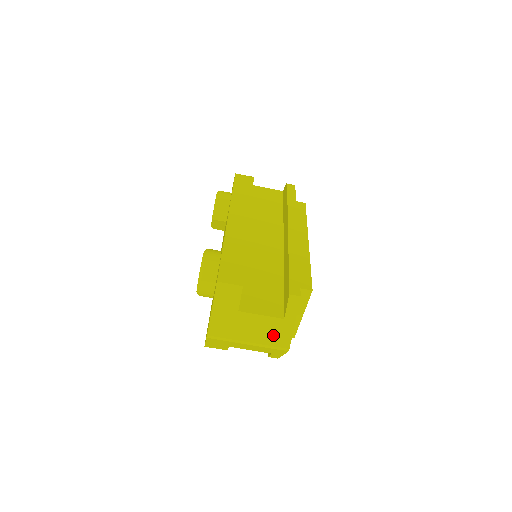
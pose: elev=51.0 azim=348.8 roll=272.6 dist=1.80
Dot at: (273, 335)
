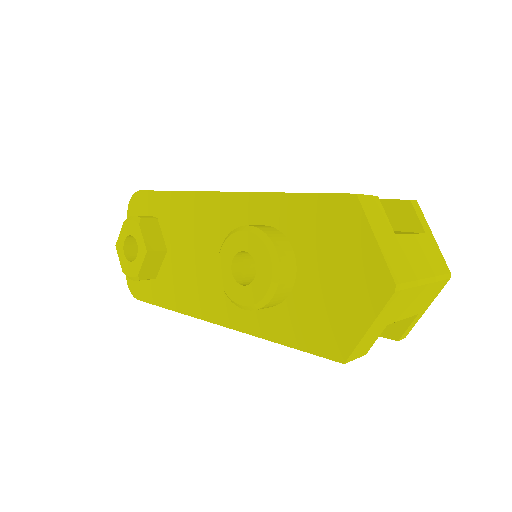
Dot at: (433, 259)
